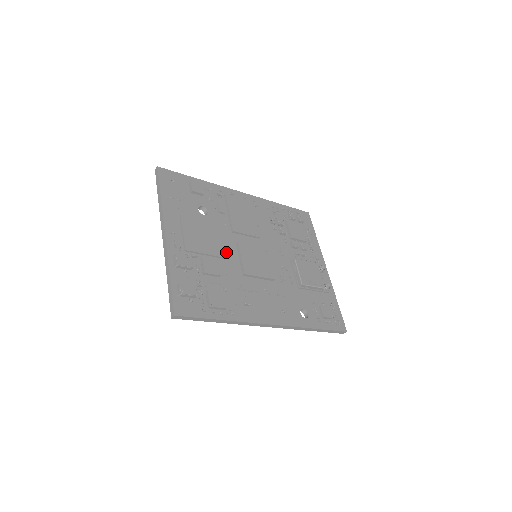
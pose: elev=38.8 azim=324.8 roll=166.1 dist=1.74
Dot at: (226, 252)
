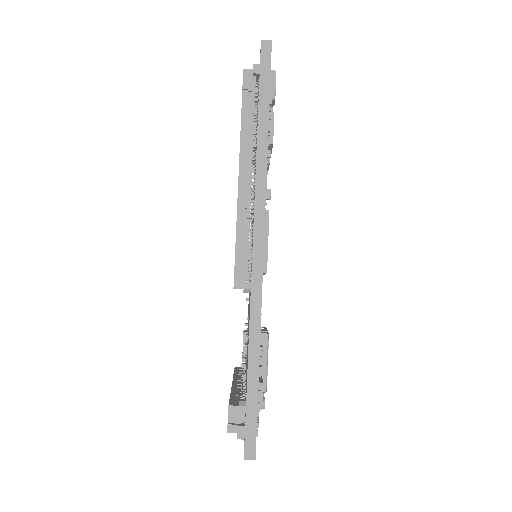
Dot at: occluded
